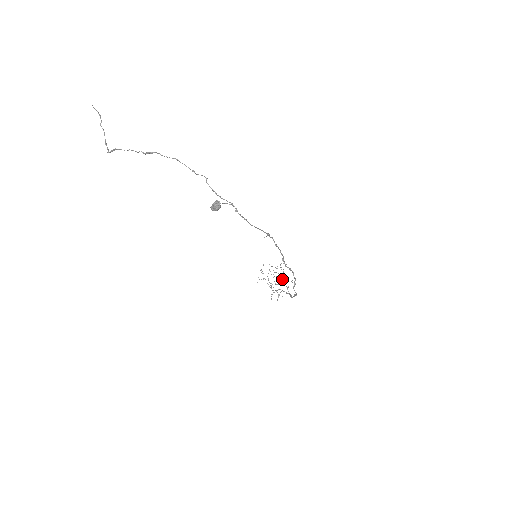
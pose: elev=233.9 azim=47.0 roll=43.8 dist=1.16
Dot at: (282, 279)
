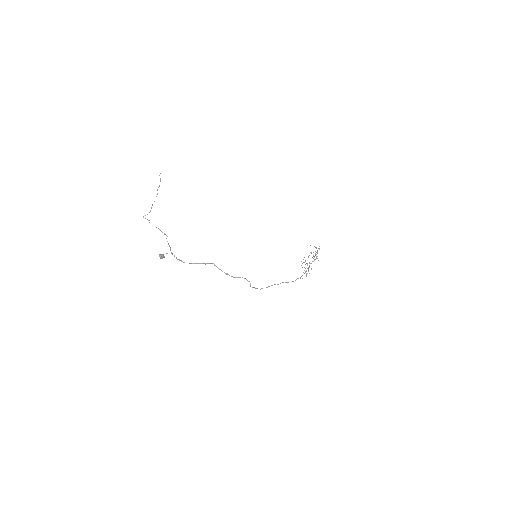
Dot at: (314, 260)
